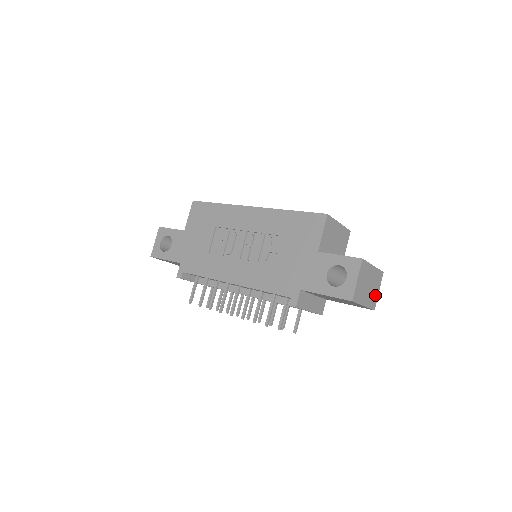
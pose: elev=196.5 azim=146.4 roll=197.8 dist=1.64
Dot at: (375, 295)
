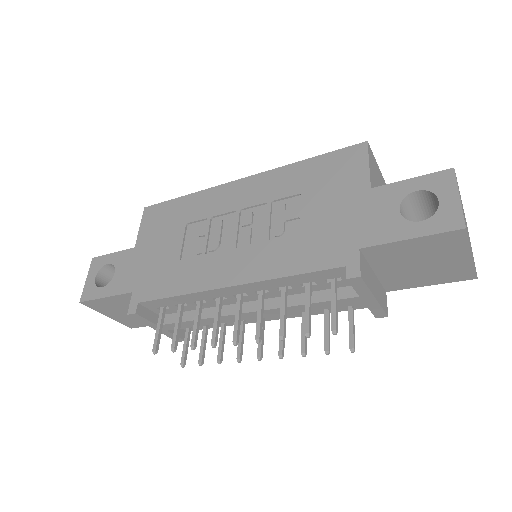
Dot at: occluded
